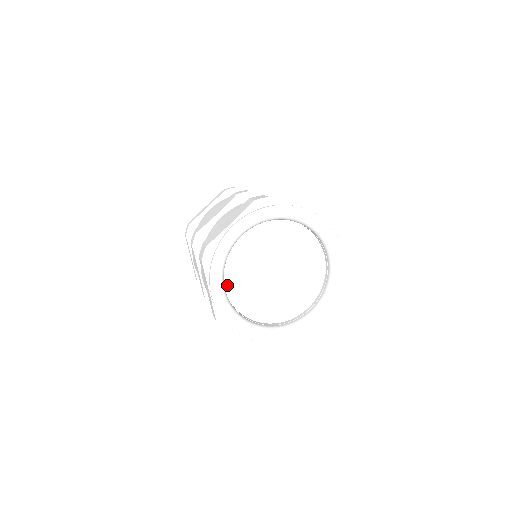
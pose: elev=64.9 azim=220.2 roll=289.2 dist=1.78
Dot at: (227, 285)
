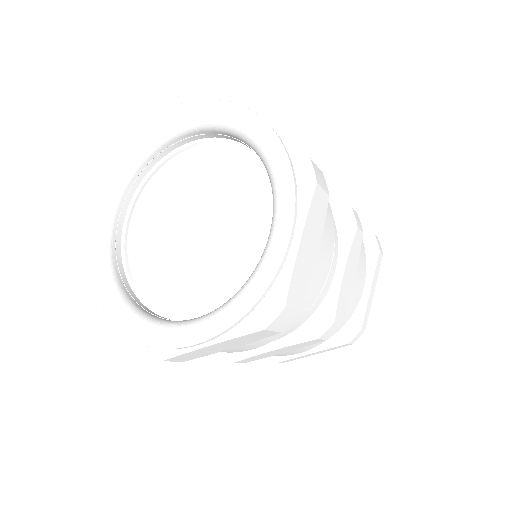
Dot at: (132, 215)
